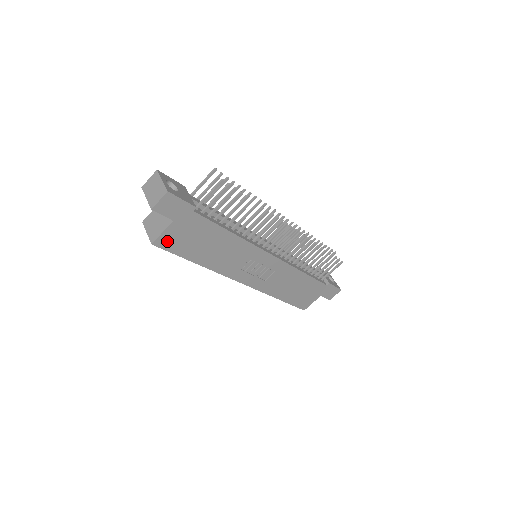
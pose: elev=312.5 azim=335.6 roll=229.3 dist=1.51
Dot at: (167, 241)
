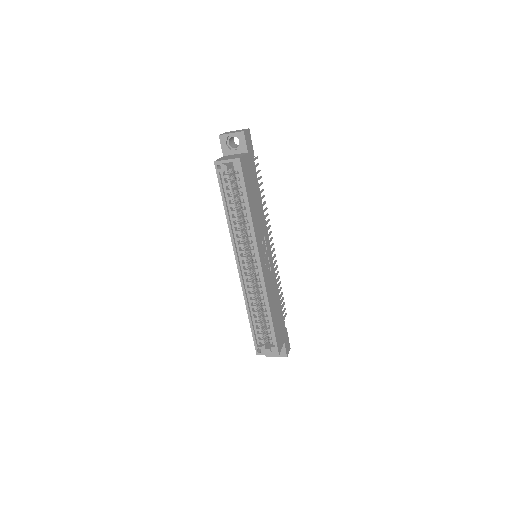
Dot at: (244, 166)
